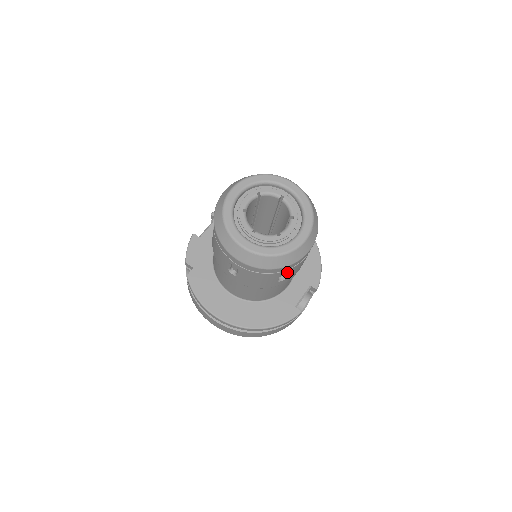
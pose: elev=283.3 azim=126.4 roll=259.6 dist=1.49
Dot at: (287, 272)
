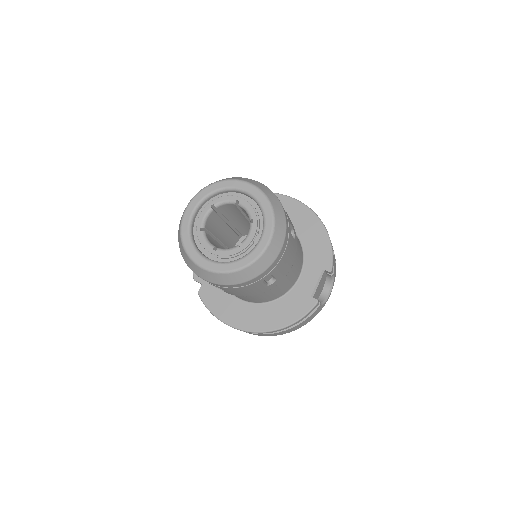
Dot at: (271, 275)
